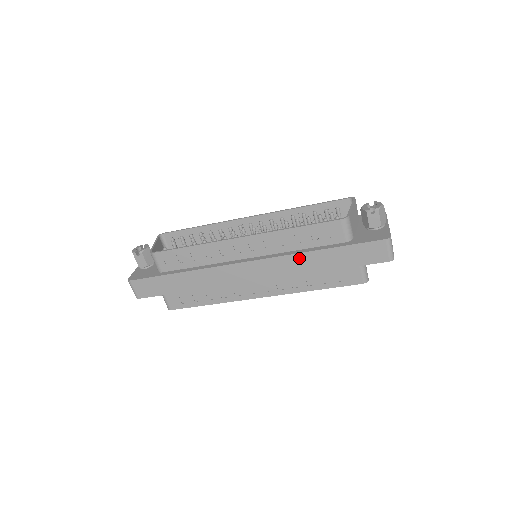
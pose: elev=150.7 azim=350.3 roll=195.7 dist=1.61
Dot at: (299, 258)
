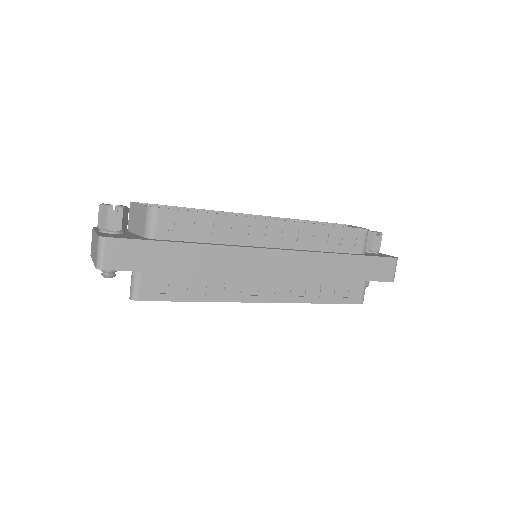
Dot at: (323, 258)
